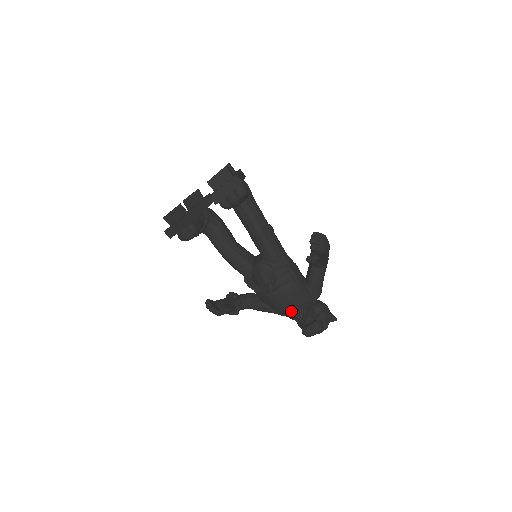
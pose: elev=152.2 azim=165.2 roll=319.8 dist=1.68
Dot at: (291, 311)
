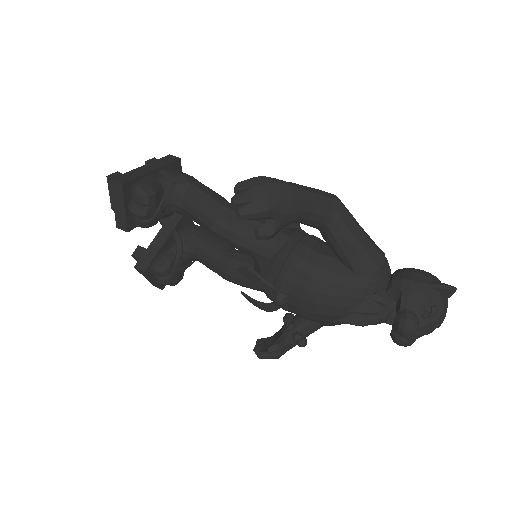
Dot at: (343, 317)
